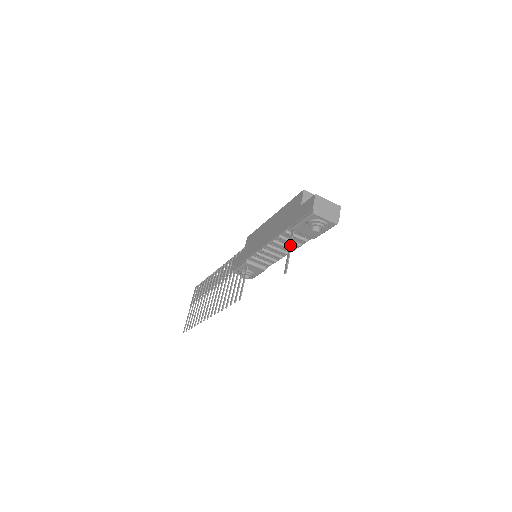
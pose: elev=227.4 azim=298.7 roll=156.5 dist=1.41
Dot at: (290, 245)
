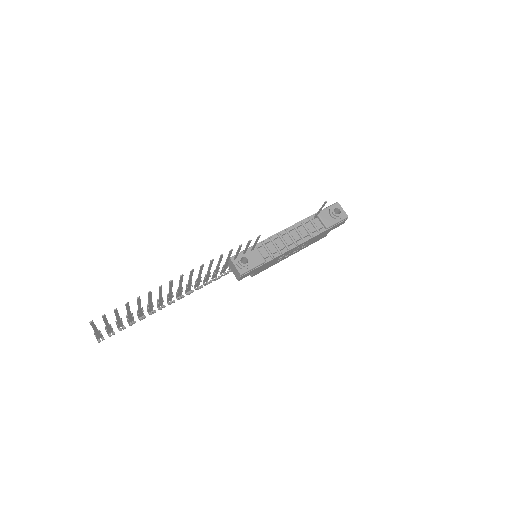
Dot at: (319, 211)
